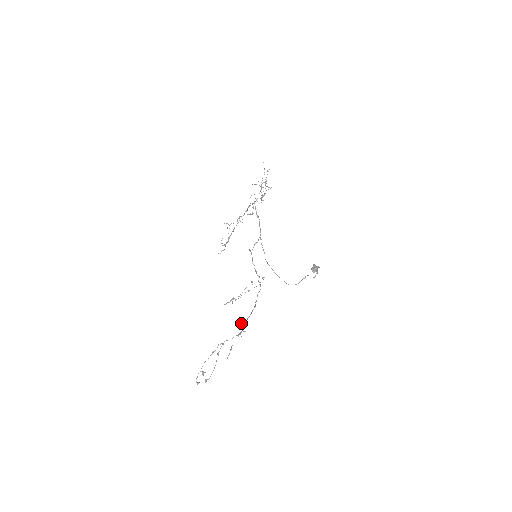
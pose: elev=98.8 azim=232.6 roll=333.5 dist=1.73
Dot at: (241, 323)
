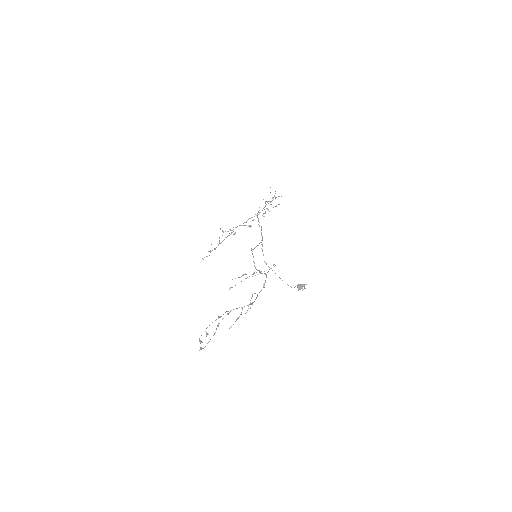
Dot at: occluded
